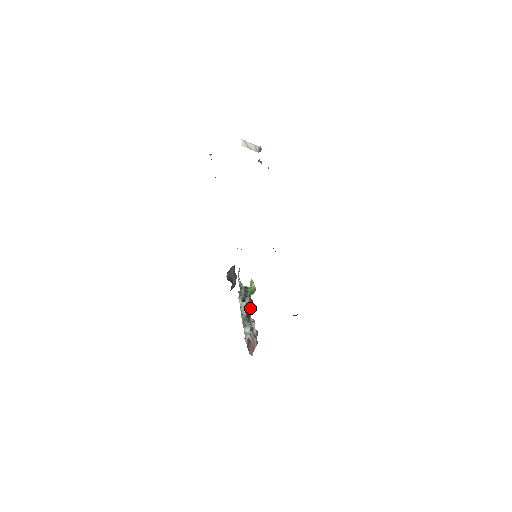
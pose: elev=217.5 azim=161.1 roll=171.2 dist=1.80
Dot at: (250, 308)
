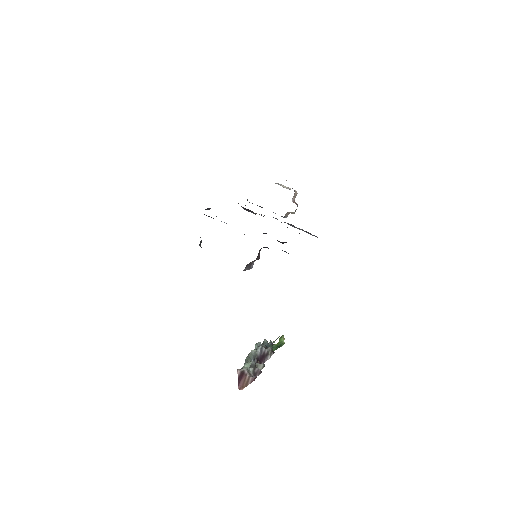
Dot at: (266, 356)
